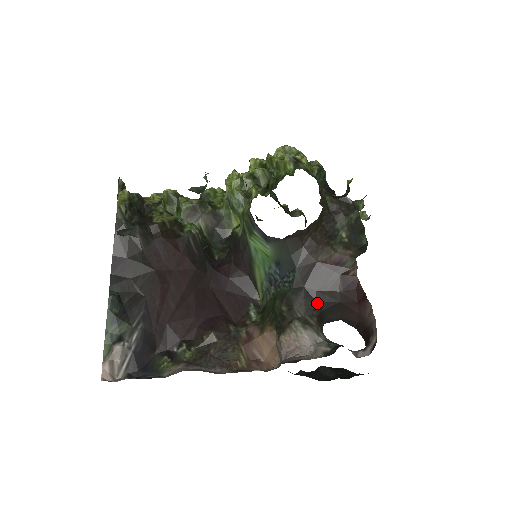
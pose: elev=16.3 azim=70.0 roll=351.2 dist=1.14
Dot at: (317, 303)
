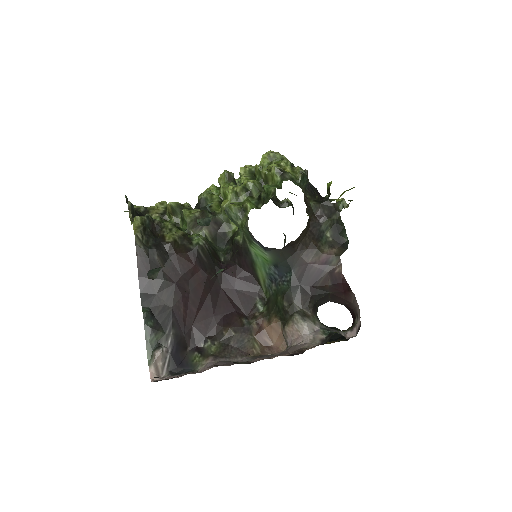
Dot at: (311, 296)
